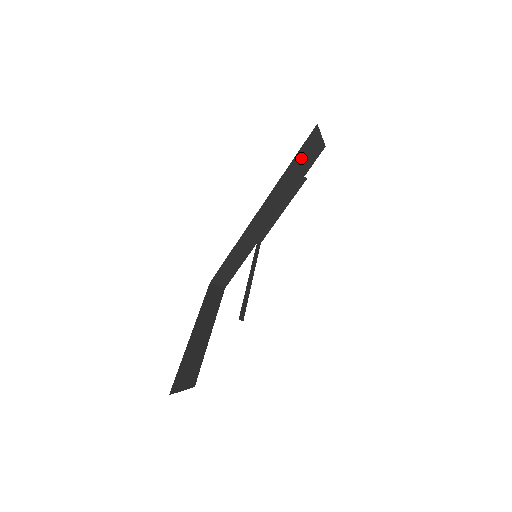
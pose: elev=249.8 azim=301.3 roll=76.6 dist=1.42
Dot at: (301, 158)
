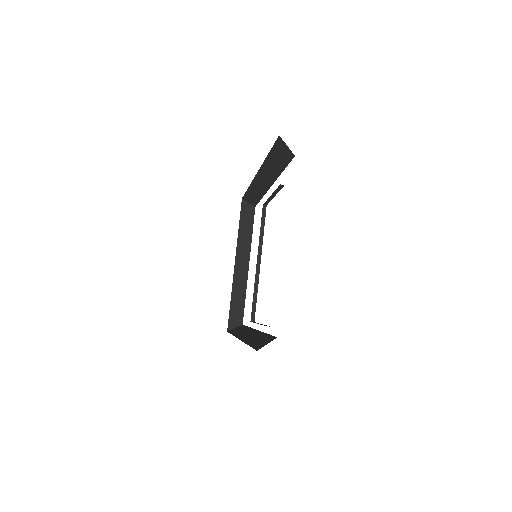
Dot at: (276, 155)
